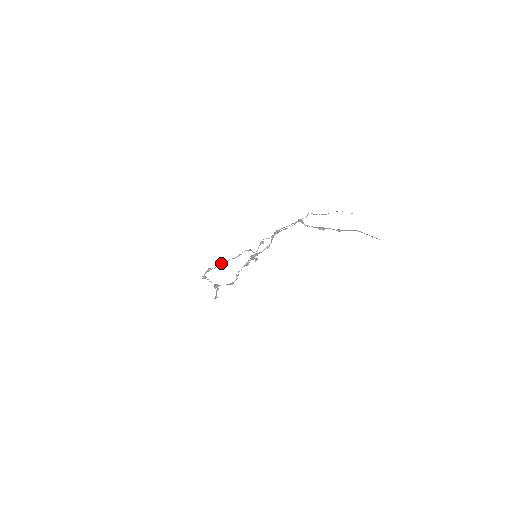
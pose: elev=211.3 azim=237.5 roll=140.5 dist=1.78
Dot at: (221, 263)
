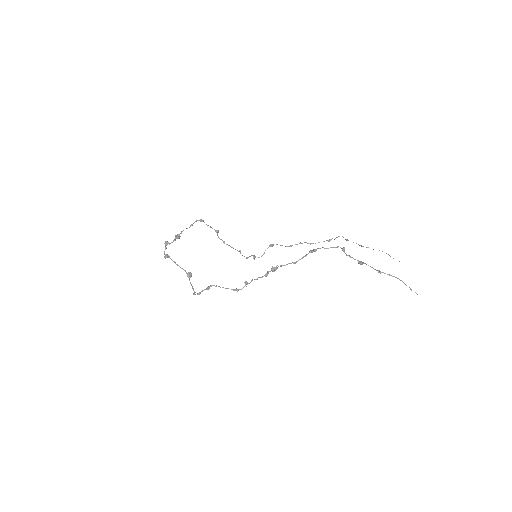
Dot at: (178, 236)
